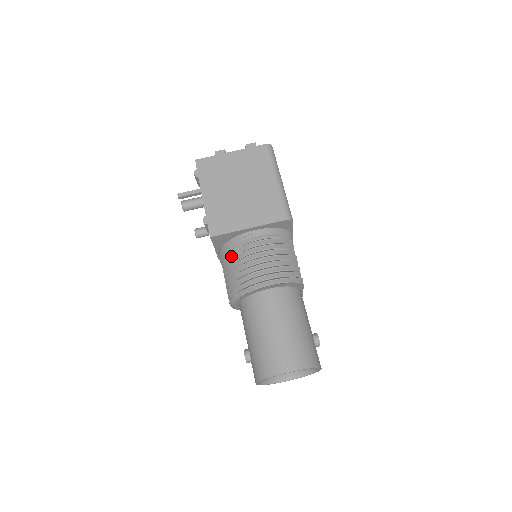
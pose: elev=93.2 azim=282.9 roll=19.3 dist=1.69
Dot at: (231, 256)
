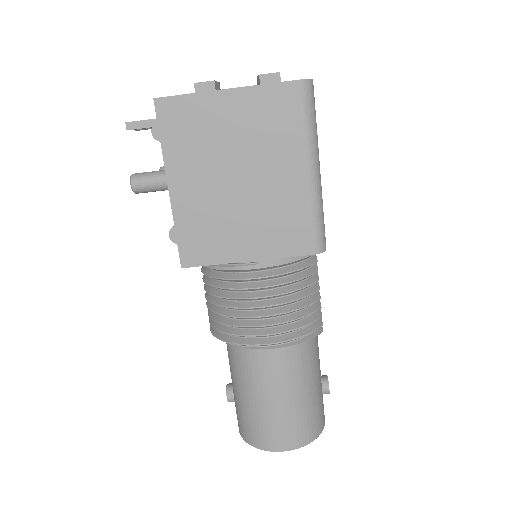
Dot at: (216, 279)
